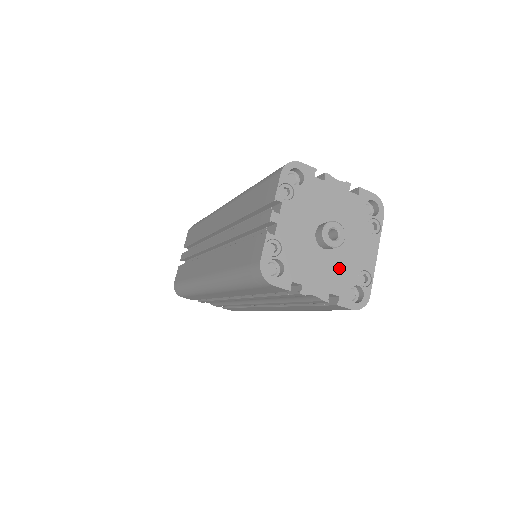
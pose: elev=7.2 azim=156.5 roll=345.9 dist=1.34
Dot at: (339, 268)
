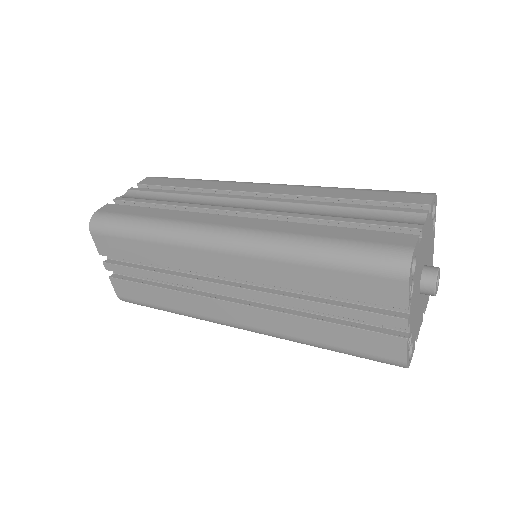
Dot at: occluded
